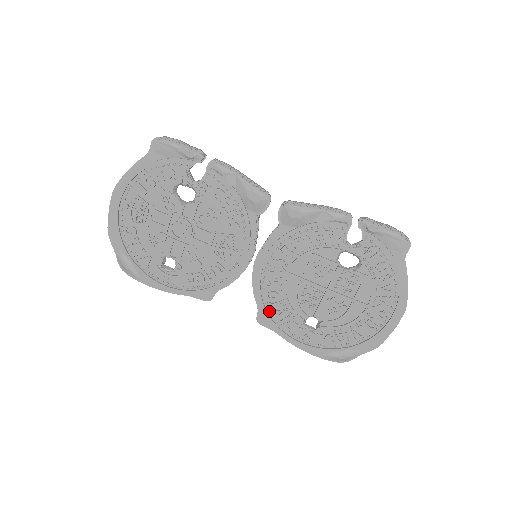
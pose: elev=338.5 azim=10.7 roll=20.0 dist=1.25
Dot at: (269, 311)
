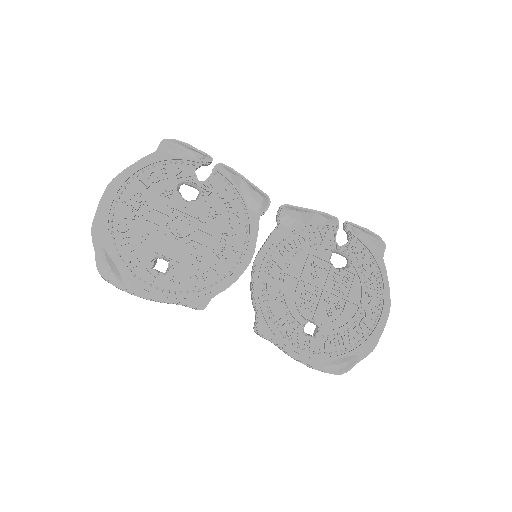
Dot at: (268, 317)
